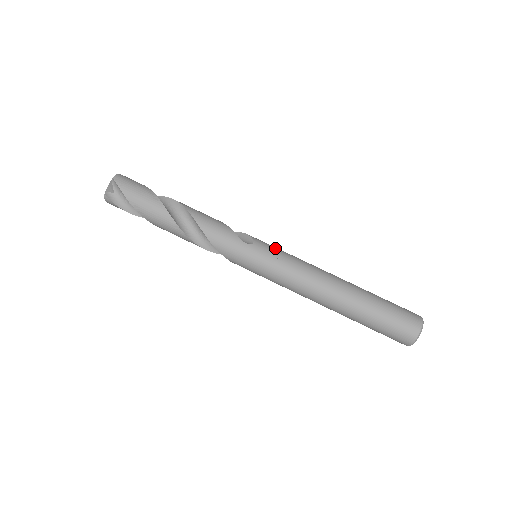
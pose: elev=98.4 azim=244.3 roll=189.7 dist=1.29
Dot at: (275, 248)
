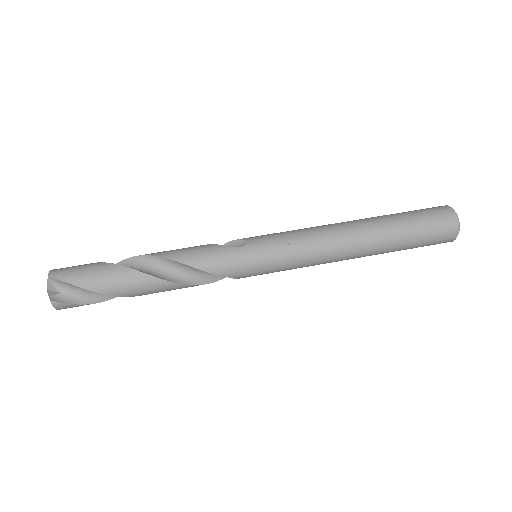
Dot at: (270, 234)
